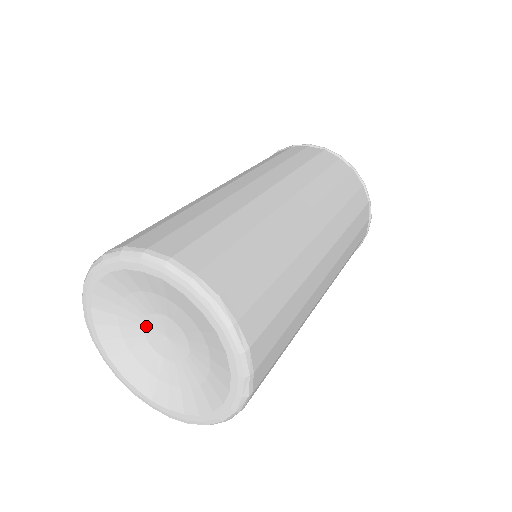
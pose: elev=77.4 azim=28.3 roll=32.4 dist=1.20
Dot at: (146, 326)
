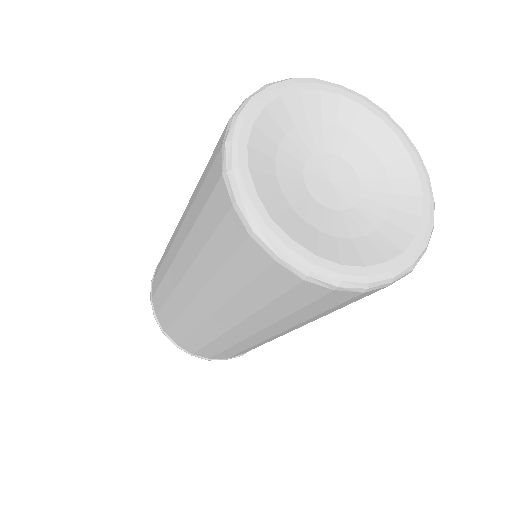
Dot at: (315, 158)
